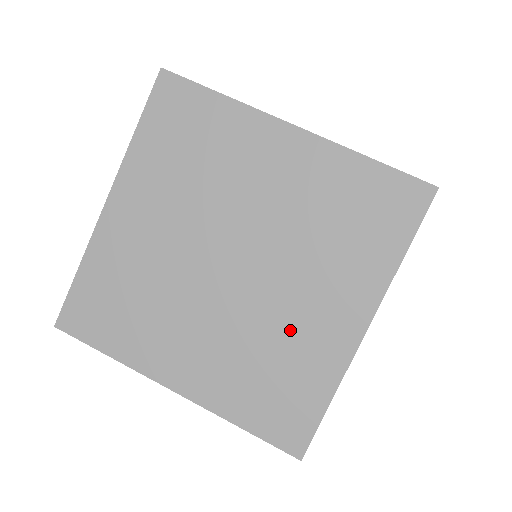
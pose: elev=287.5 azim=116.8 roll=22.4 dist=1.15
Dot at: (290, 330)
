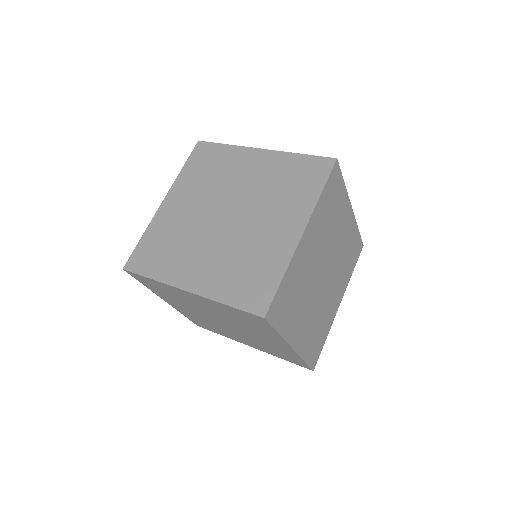
Dot at: (258, 242)
